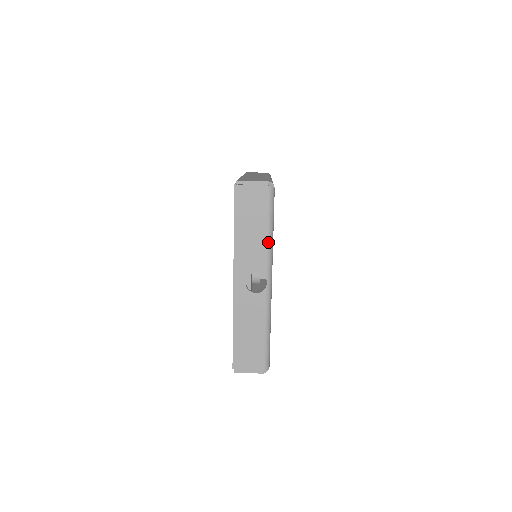
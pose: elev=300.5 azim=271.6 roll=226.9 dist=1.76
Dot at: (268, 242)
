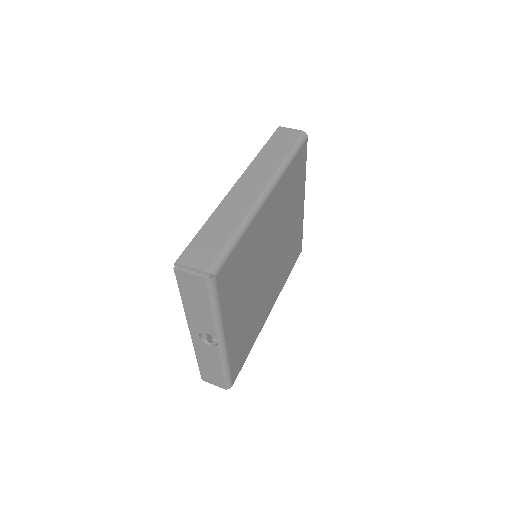
Dot at: (214, 318)
